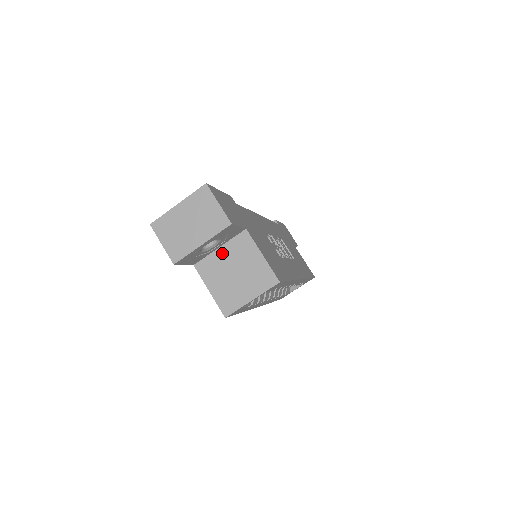
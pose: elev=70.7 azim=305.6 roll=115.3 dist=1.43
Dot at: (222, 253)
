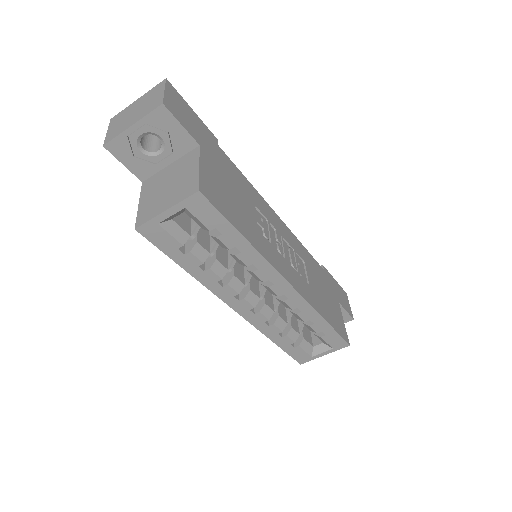
Dot at: (169, 169)
